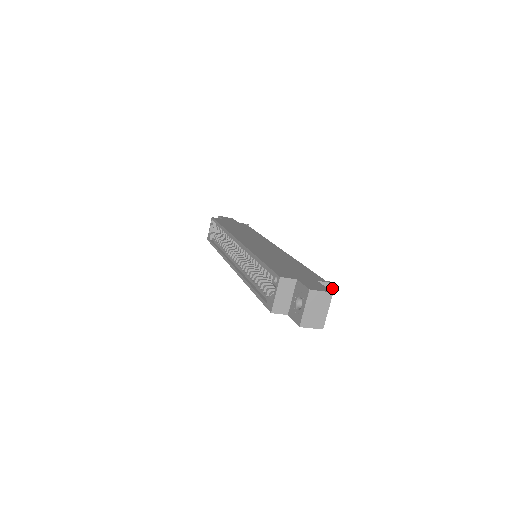
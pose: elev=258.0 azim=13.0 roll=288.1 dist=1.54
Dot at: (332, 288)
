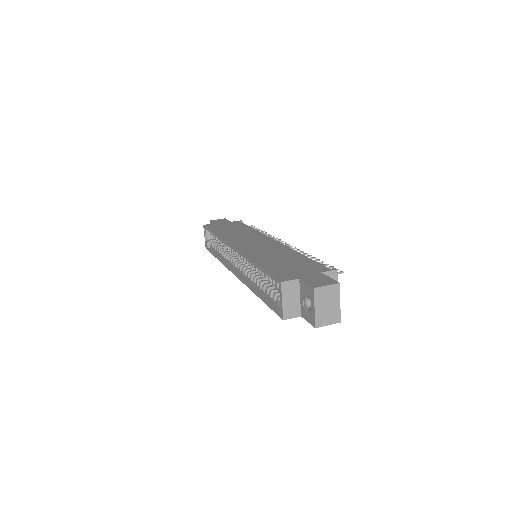
Dot at: (339, 273)
